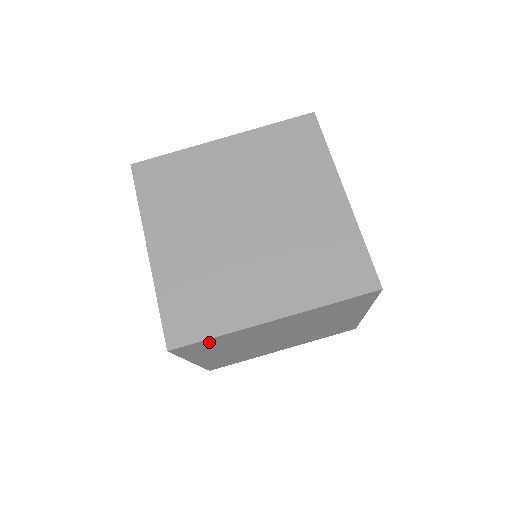
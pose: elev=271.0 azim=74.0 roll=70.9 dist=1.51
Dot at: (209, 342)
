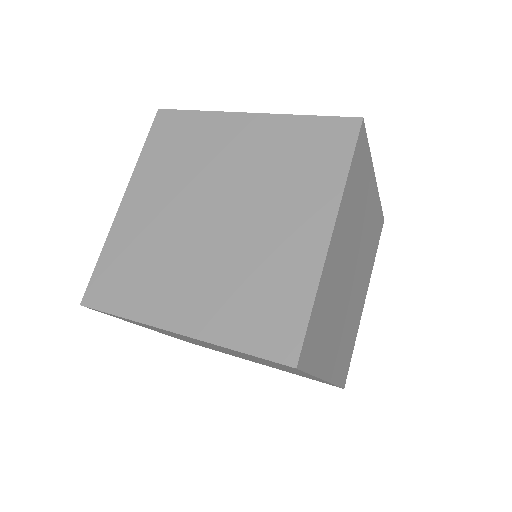
Dot at: (314, 322)
